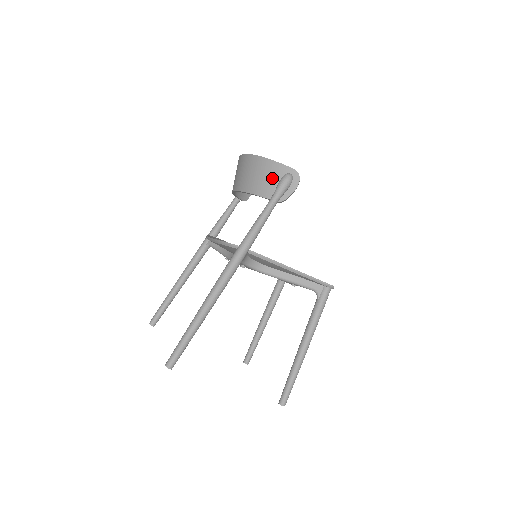
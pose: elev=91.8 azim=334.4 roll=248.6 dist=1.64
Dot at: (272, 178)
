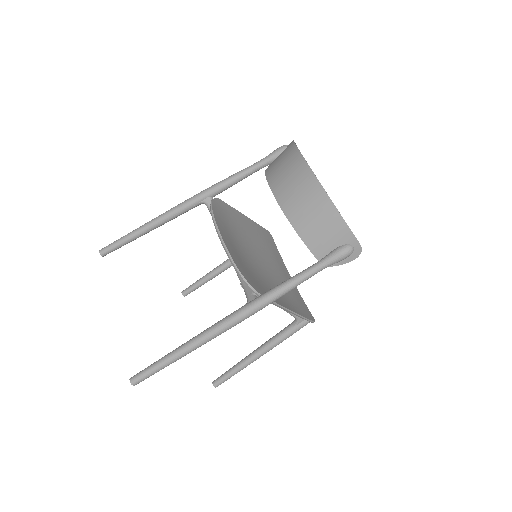
Dot at: (331, 238)
